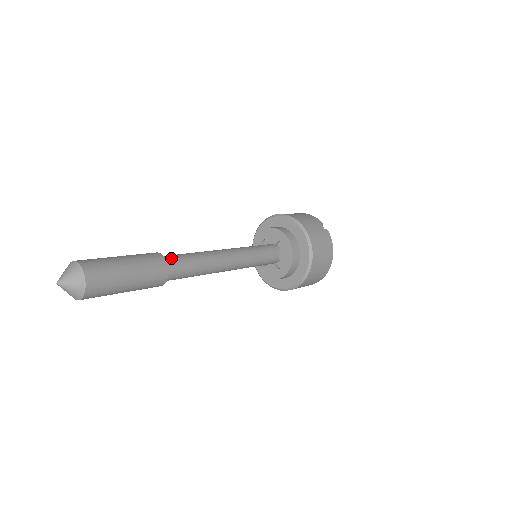
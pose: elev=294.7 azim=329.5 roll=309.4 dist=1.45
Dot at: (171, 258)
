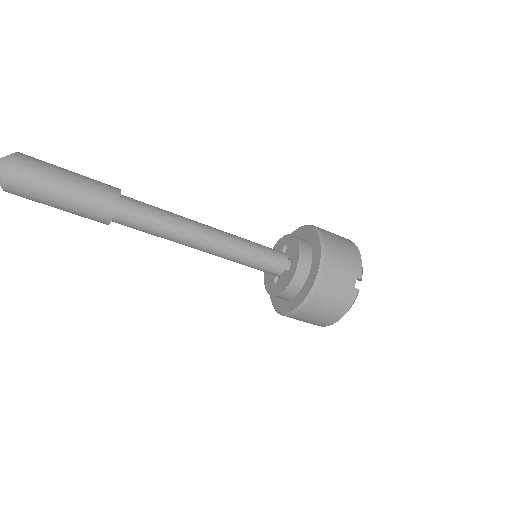
Dot at: (130, 206)
